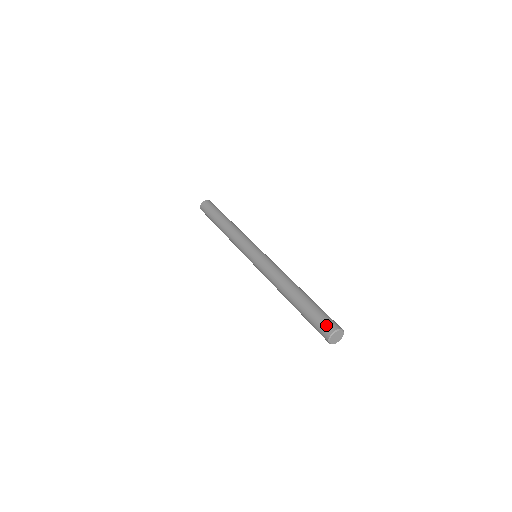
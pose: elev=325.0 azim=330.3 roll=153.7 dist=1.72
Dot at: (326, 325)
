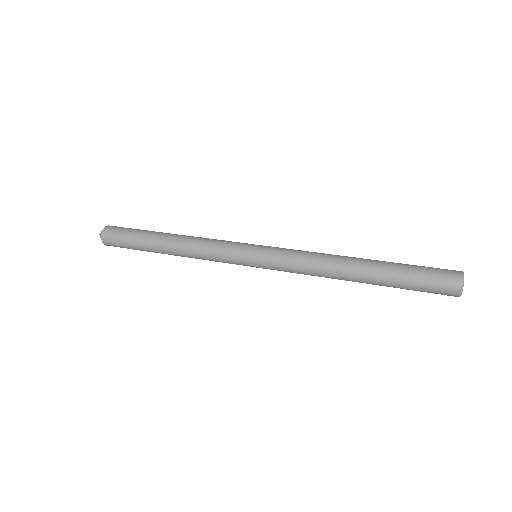
Dot at: (446, 282)
